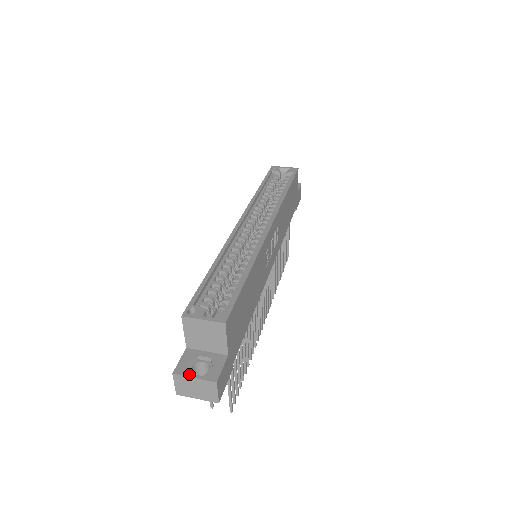
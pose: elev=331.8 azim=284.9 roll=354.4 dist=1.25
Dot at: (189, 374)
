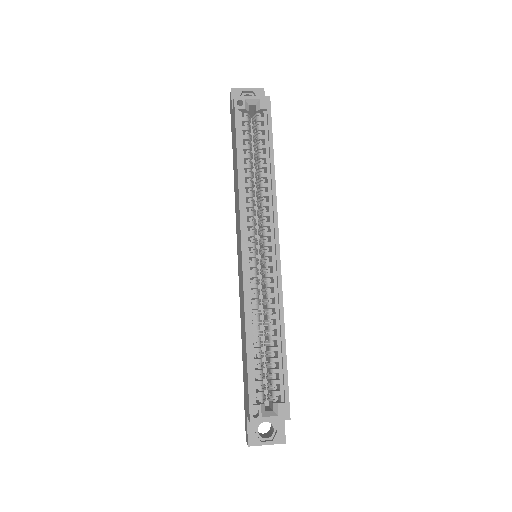
Dot at: (262, 443)
